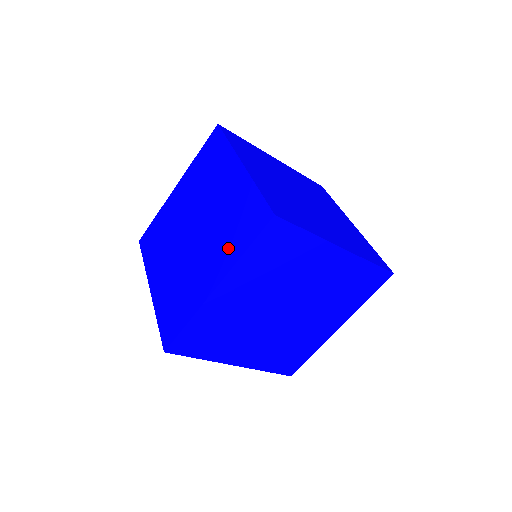
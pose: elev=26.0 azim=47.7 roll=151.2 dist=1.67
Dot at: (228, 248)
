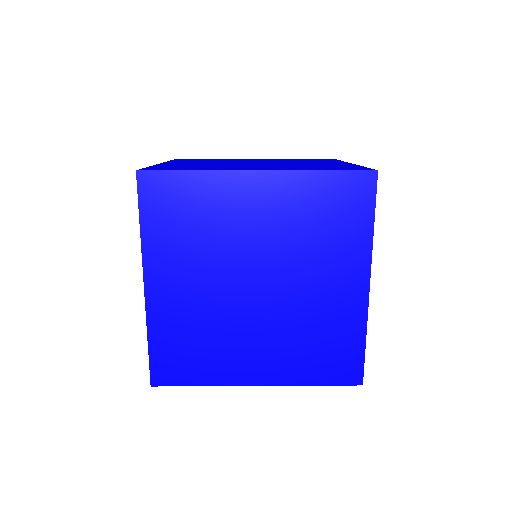
Dot at: occluded
